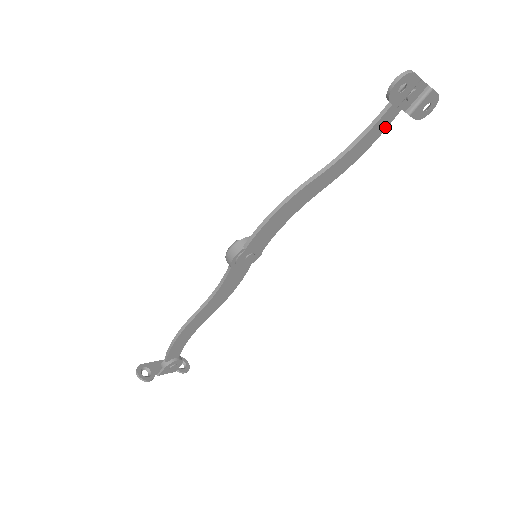
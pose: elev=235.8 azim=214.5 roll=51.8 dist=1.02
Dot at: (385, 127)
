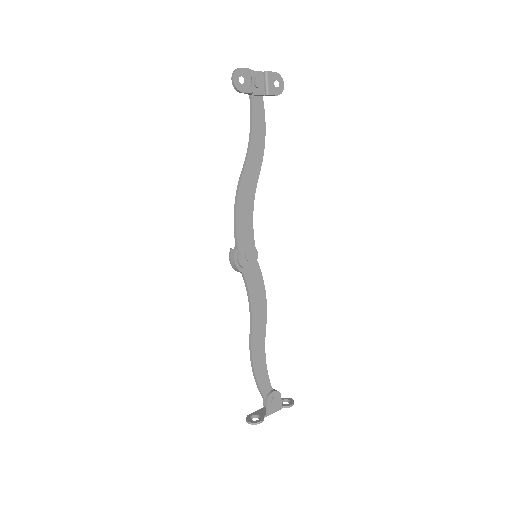
Dot at: (263, 113)
